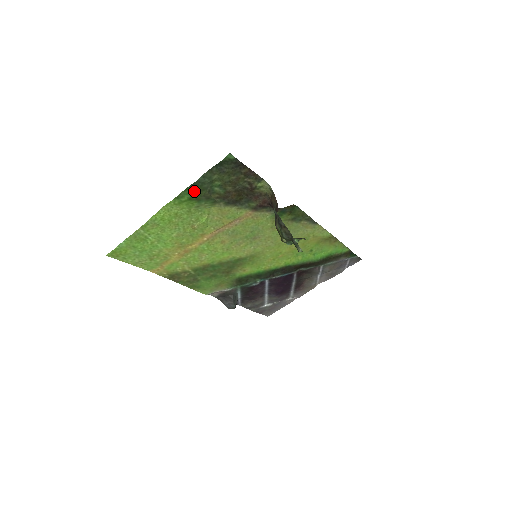
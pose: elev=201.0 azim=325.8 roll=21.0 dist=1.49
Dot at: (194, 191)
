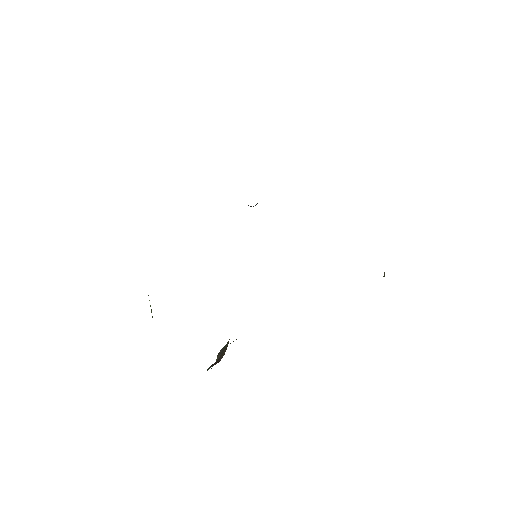
Dot at: occluded
